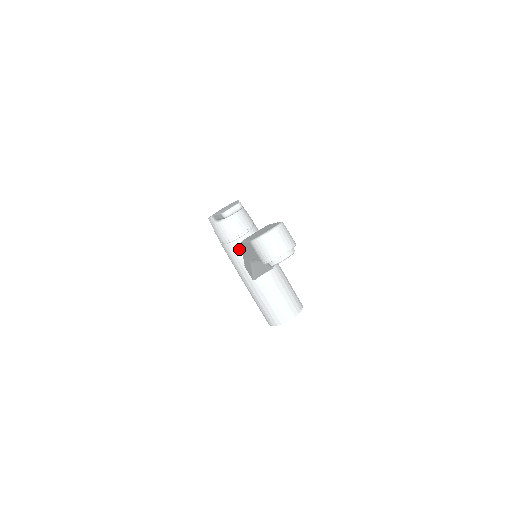
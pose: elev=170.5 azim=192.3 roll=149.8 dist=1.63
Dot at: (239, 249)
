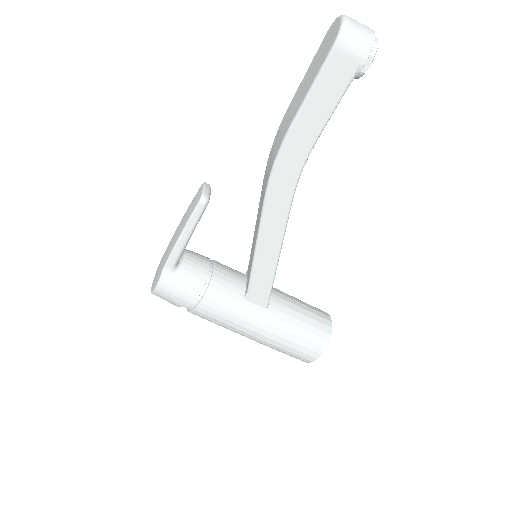
Dot at: (224, 283)
